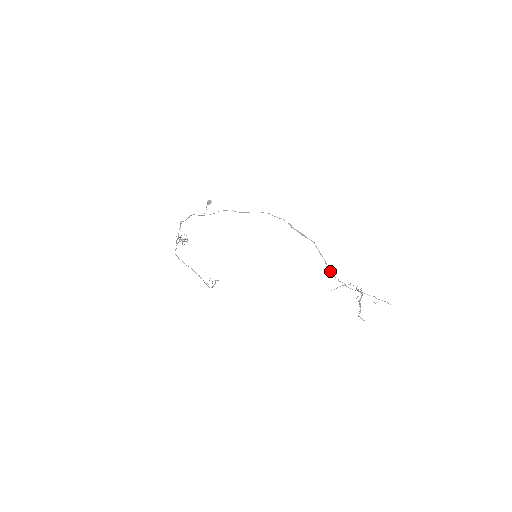
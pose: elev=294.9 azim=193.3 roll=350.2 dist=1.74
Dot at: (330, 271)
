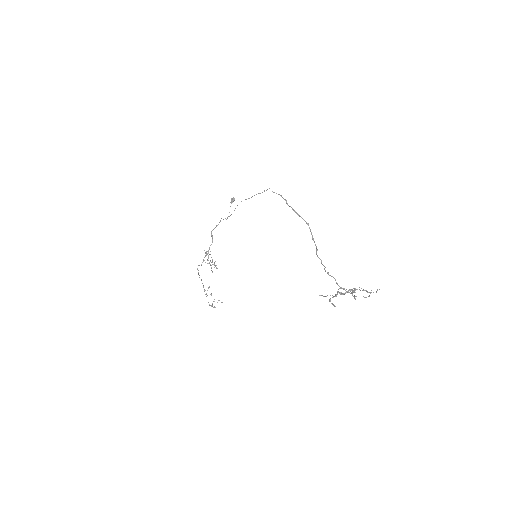
Dot at: occluded
